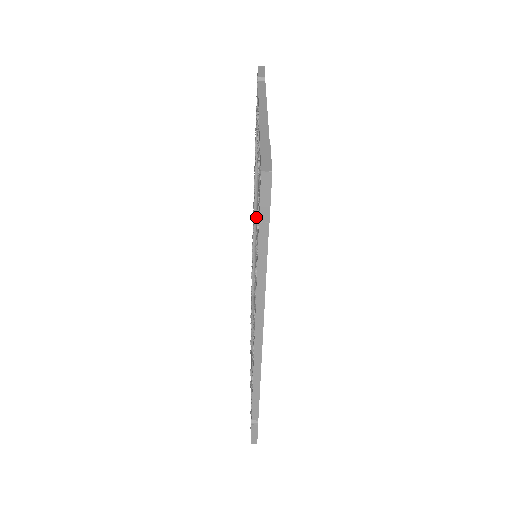
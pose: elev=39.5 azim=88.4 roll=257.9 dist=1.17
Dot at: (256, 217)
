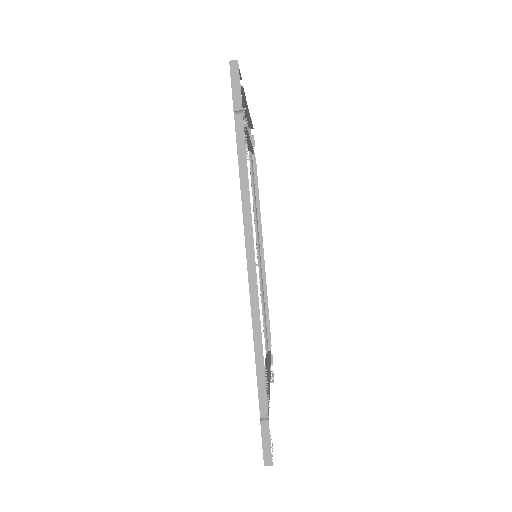
Dot at: (259, 252)
